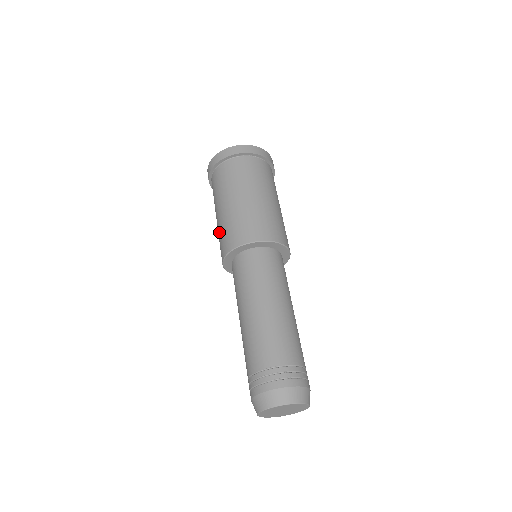
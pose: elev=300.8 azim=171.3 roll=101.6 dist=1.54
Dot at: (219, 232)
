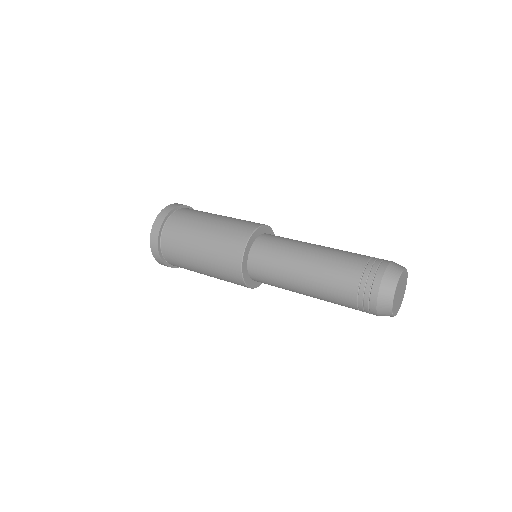
Dot at: (219, 238)
